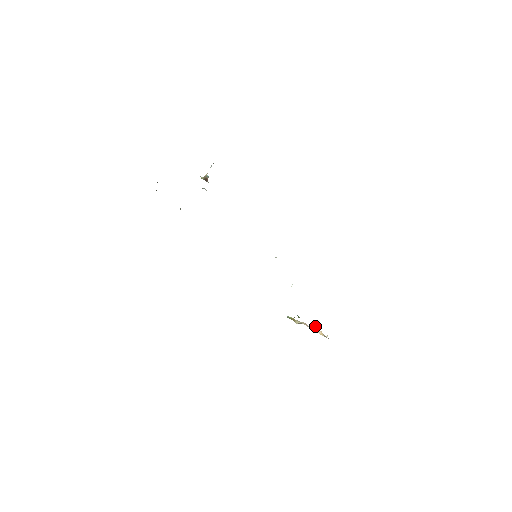
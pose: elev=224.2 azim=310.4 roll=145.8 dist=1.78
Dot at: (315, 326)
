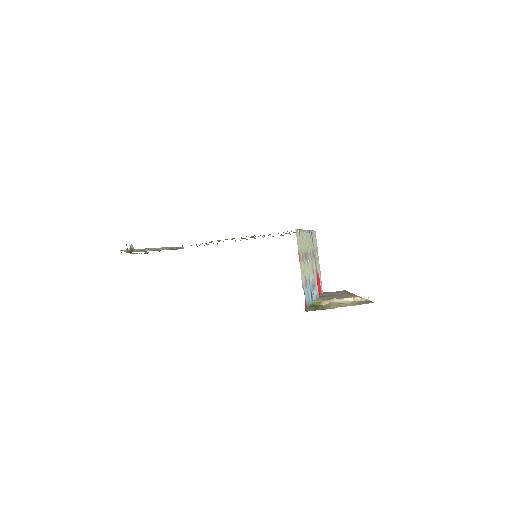
Dot at: (335, 305)
